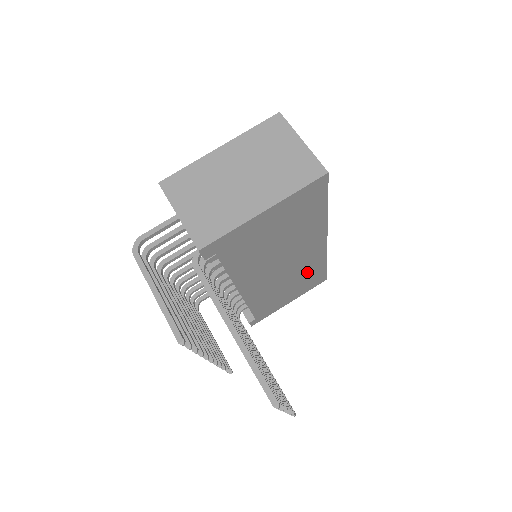
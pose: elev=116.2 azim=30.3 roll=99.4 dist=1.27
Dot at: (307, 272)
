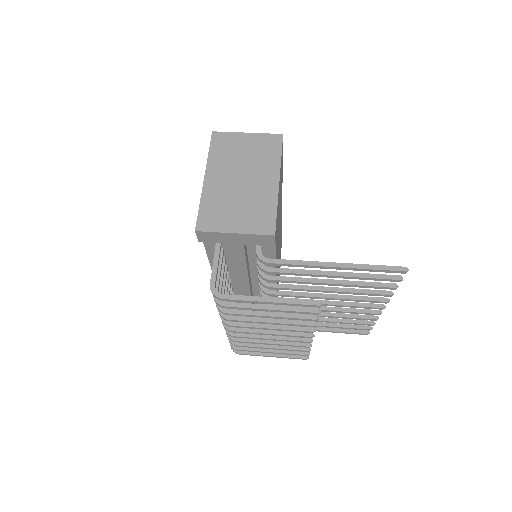
Dot at: (280, 248)
